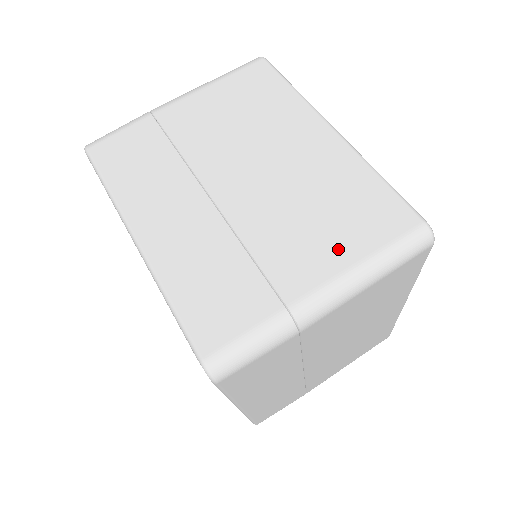
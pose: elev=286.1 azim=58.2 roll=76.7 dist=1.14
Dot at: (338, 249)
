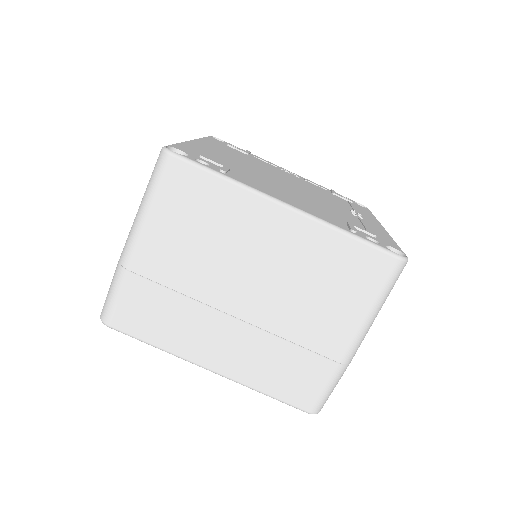
Dot at: (349, 310)
